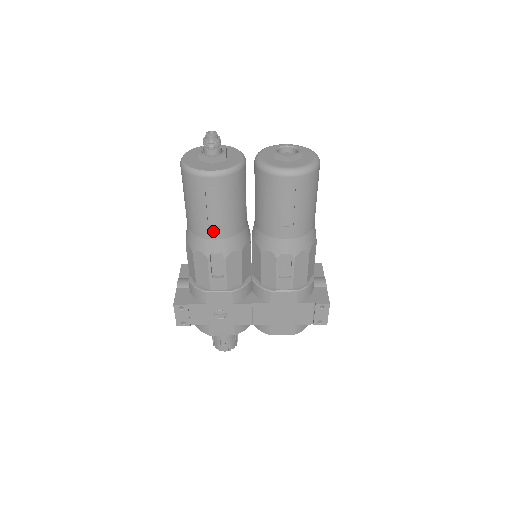
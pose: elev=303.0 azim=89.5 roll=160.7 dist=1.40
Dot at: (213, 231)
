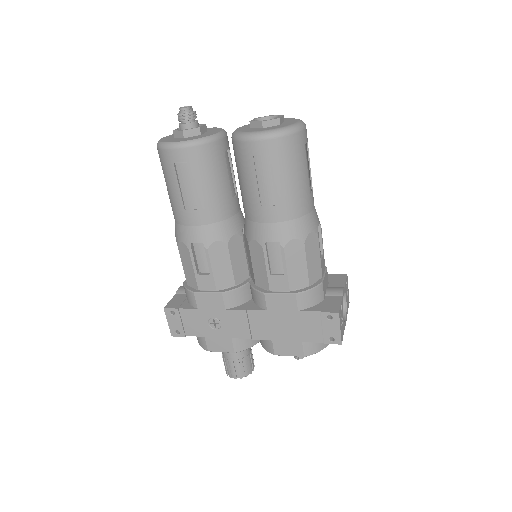
Dot at: (190, 215)
